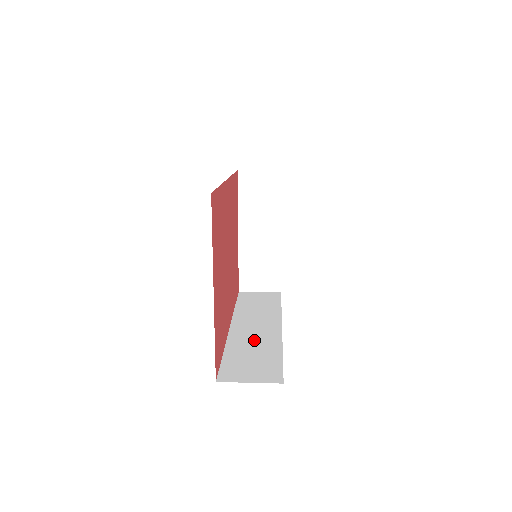
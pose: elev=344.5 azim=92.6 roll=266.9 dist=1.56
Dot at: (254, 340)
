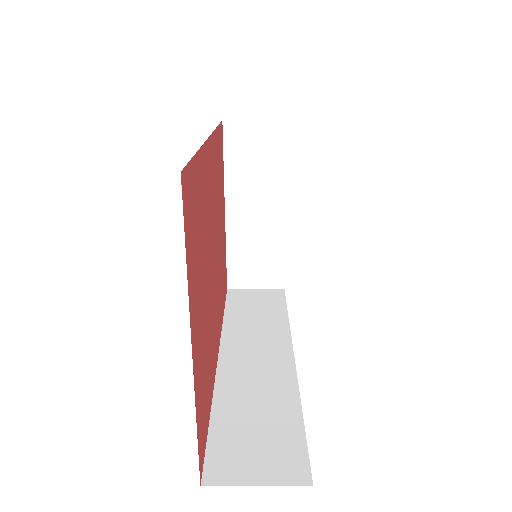
Dot at: (256, 384)
